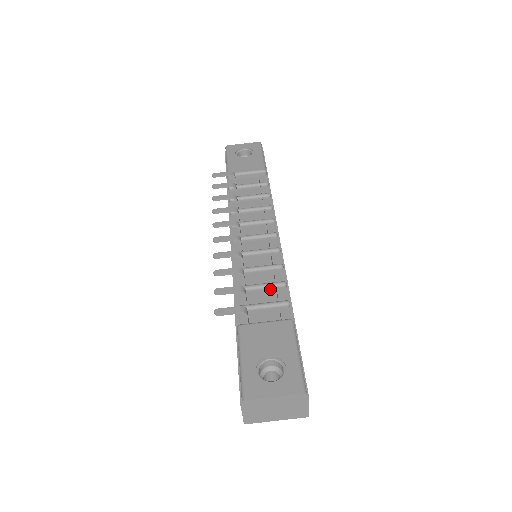
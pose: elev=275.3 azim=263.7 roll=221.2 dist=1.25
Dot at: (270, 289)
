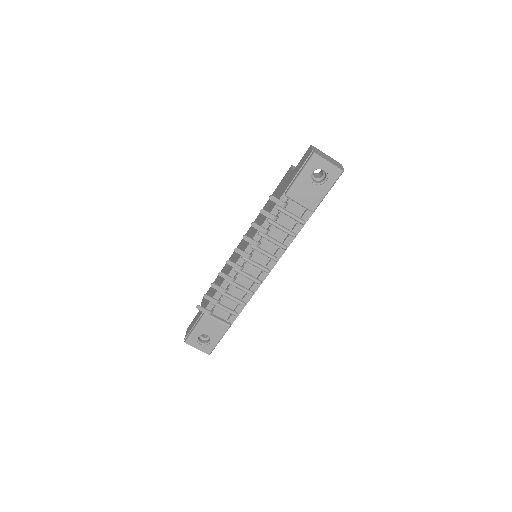
Dot at: (236, 301)
